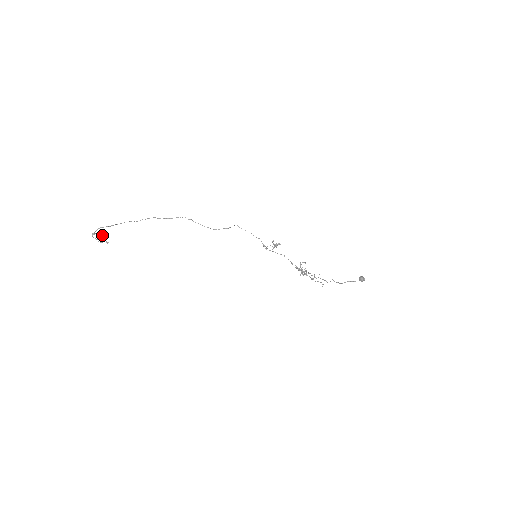
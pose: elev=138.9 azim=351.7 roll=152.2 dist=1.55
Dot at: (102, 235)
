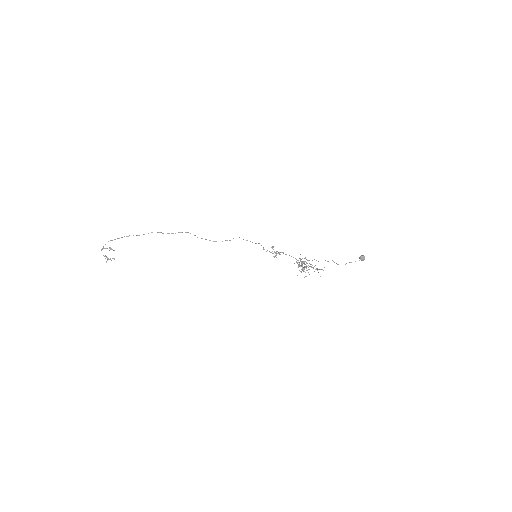
Dot at: (110, 249)
